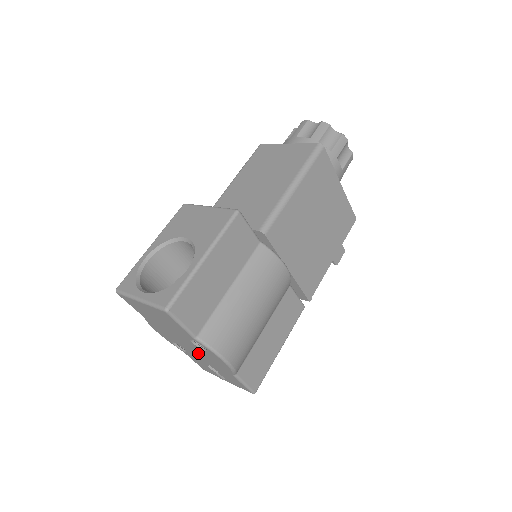
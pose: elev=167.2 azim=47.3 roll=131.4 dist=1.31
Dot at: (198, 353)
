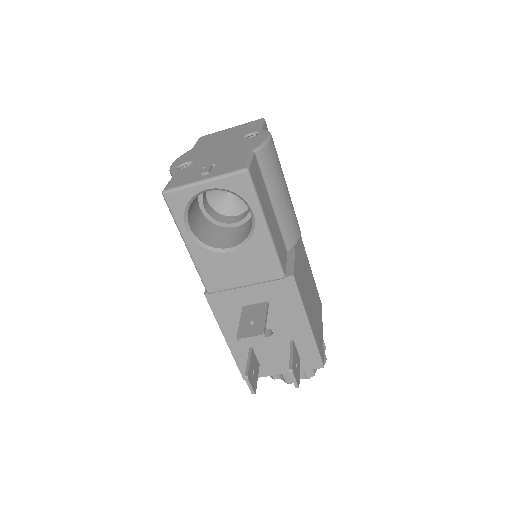
Dot at: (224, 151)
